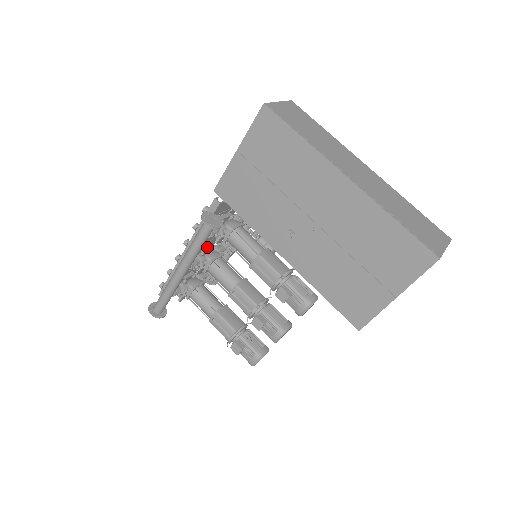
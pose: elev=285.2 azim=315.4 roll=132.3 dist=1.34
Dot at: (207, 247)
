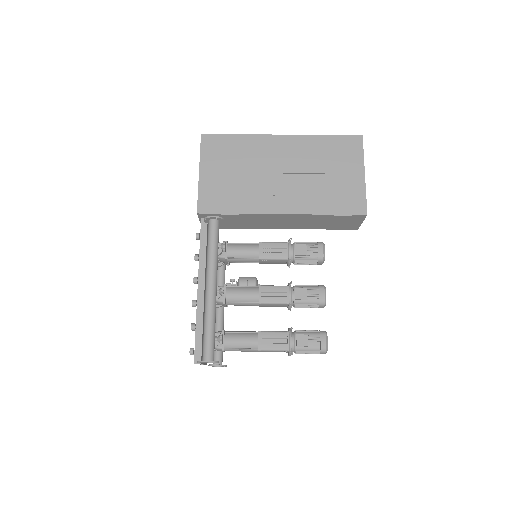
Dot at: occluded
